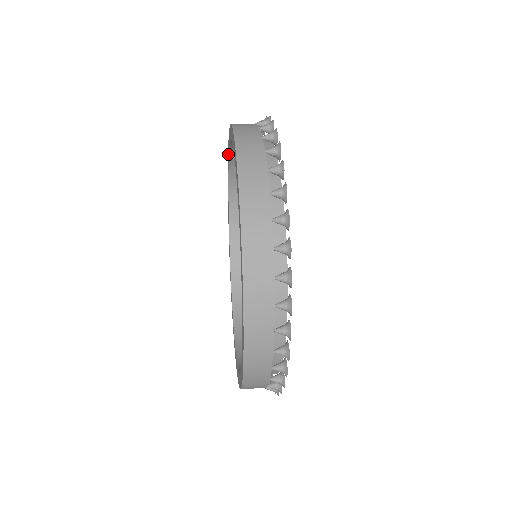
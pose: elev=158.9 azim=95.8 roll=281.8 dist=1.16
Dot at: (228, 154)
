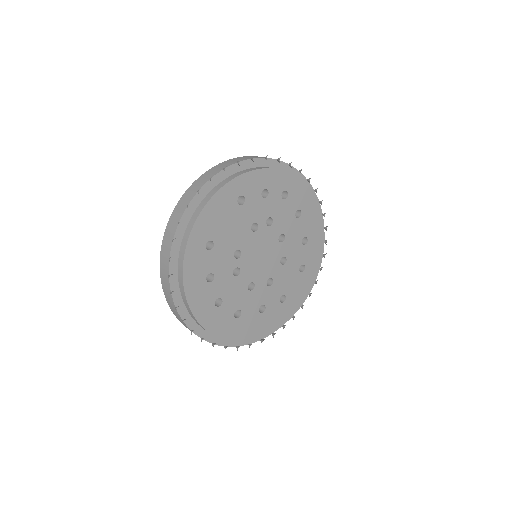
Dot at: occluded
